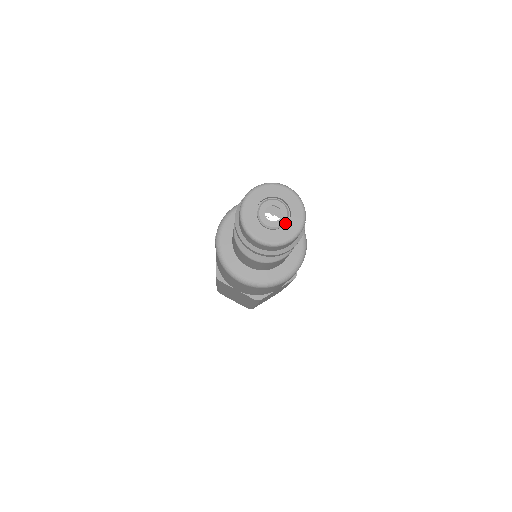
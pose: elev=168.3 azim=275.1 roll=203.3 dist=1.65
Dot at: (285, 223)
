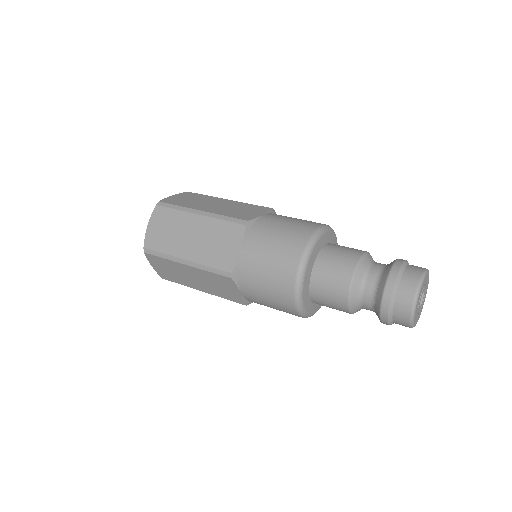
Dot at: (423, 295)
